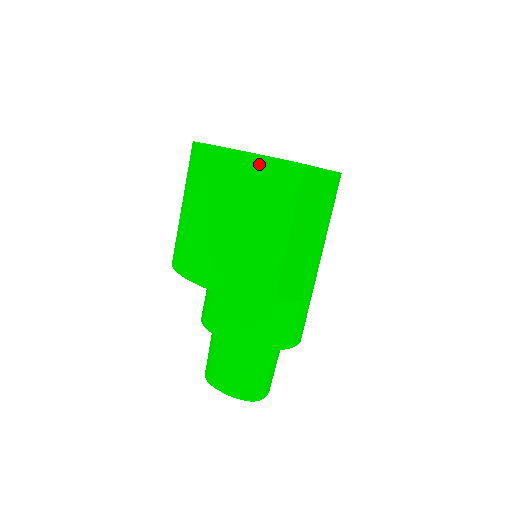
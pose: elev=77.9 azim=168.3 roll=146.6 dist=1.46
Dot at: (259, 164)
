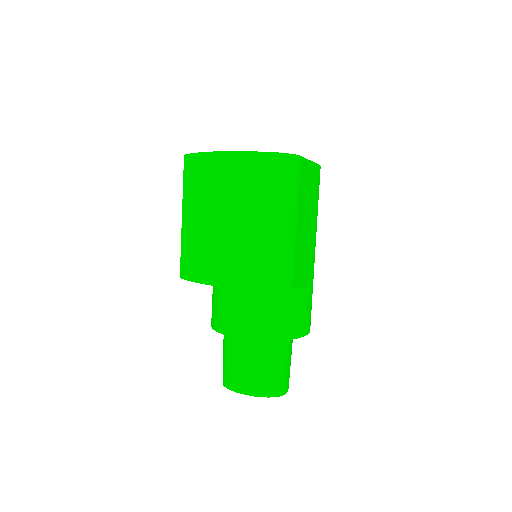
Dot at: (261, 160)
